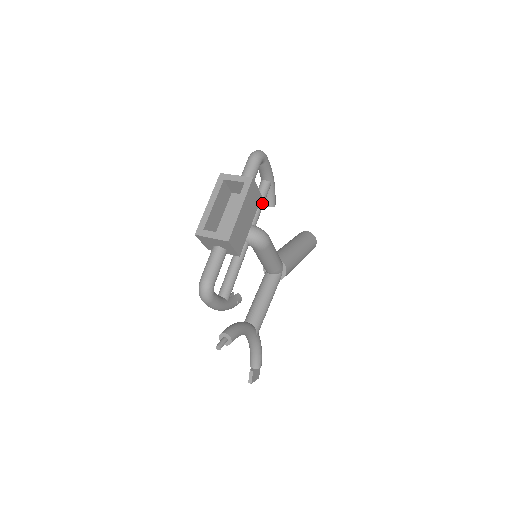
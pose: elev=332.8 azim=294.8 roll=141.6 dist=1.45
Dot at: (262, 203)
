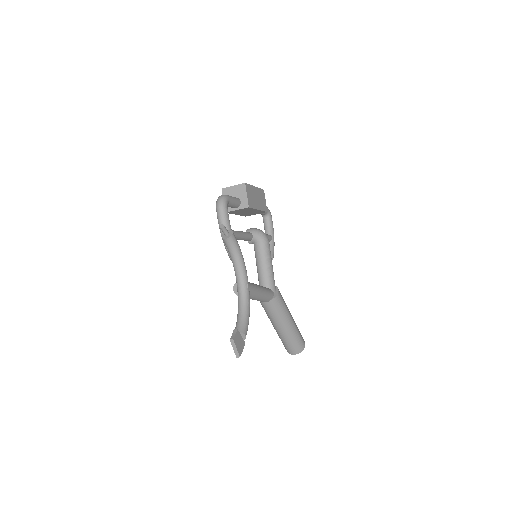
Dot at: occluded
